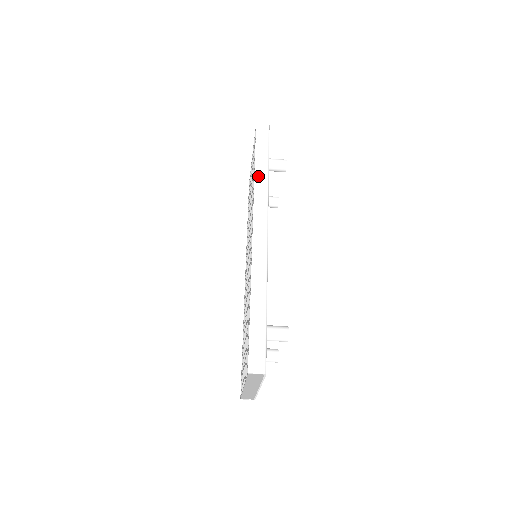
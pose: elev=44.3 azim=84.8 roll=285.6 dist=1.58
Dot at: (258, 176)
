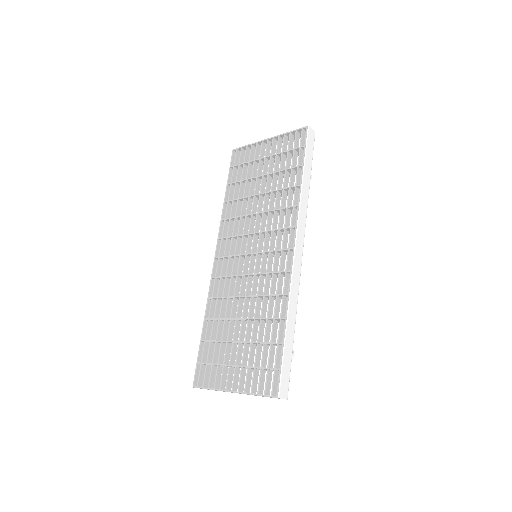
Dot at: (304, 190)
